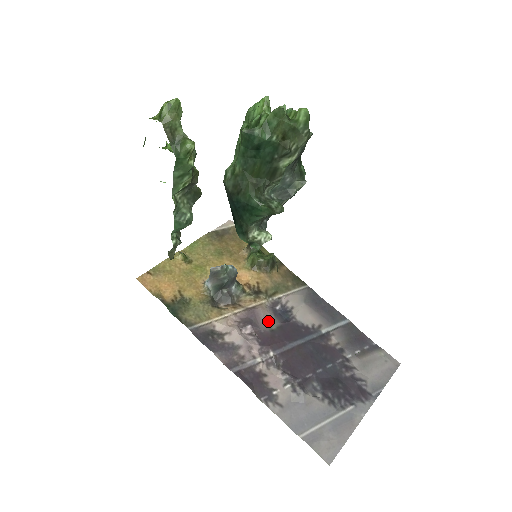
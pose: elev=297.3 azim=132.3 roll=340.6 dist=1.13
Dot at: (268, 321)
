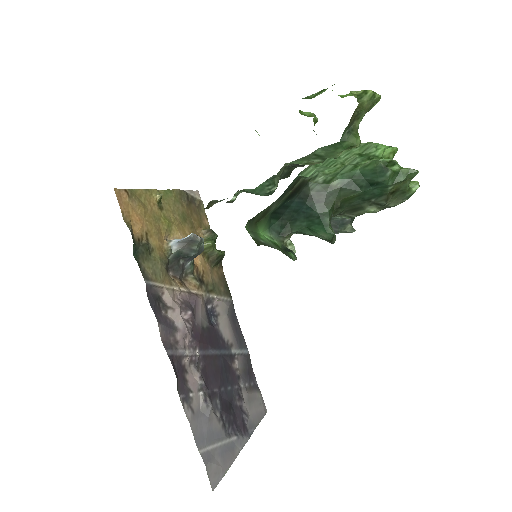
Dot at: (203, 316)
